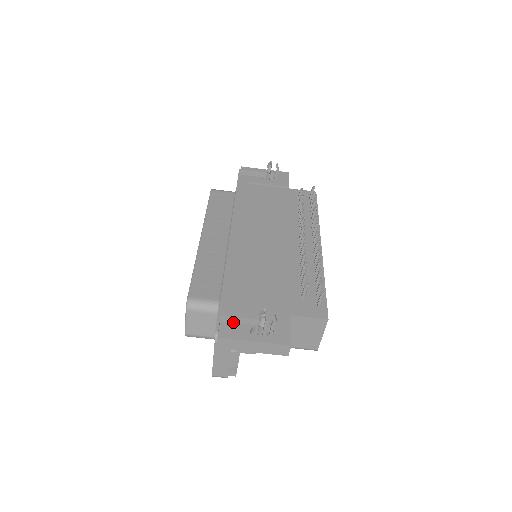
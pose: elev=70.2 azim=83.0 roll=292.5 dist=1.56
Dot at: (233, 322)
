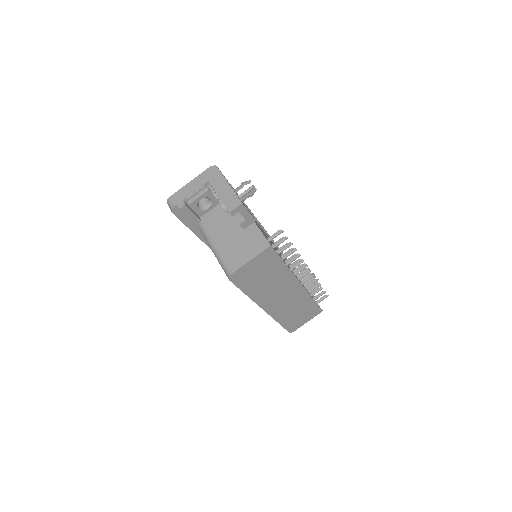
Dot at: occluded
